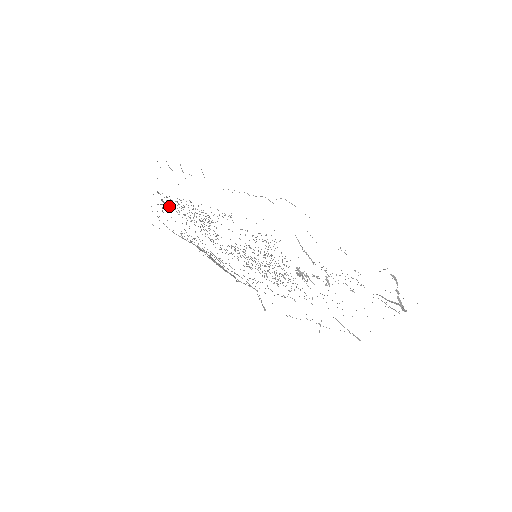
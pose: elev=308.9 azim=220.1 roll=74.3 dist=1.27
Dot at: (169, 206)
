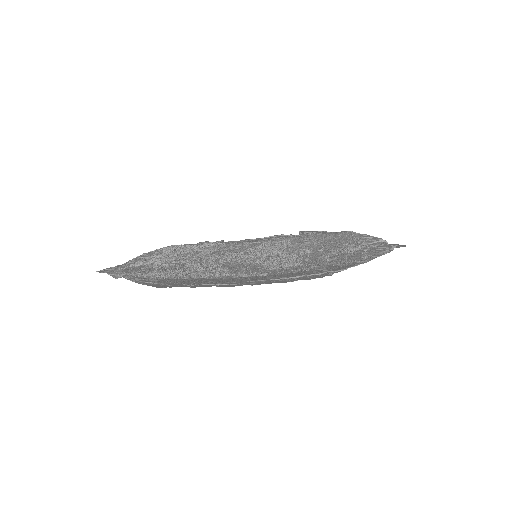
Dot at: (149, 274)
